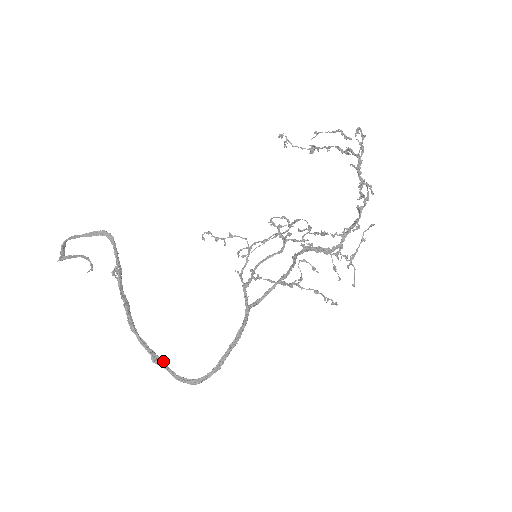
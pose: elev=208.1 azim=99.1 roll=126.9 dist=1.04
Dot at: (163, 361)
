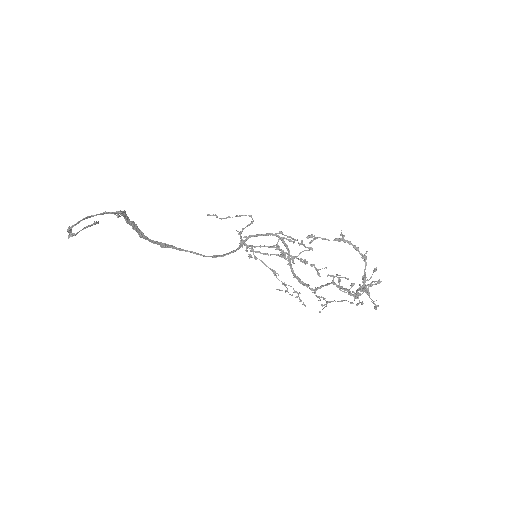
Dot at: (170, 245)
